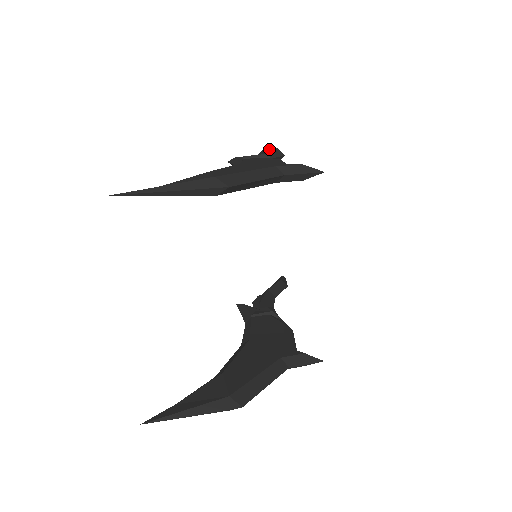
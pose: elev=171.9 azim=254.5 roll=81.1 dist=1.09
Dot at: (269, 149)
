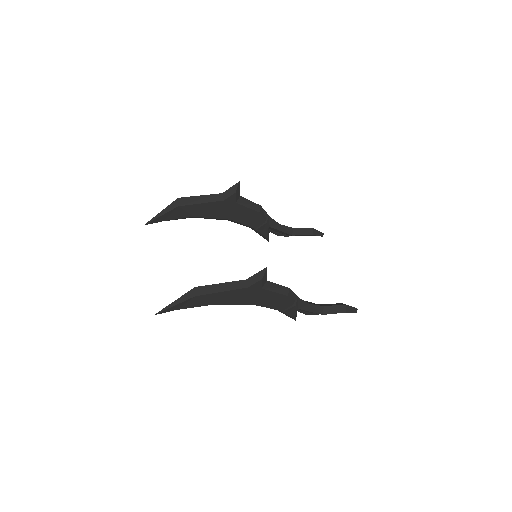
Dot at: occluded
